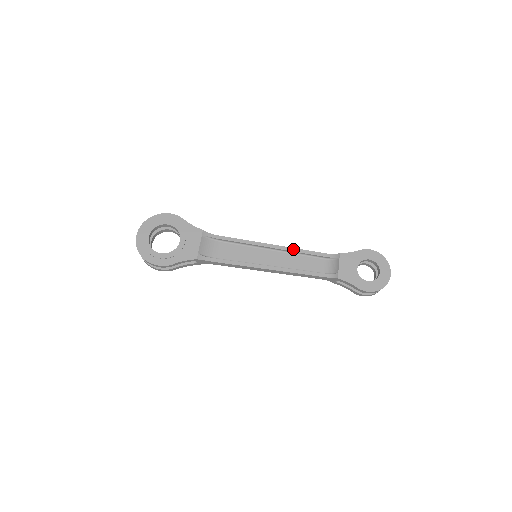
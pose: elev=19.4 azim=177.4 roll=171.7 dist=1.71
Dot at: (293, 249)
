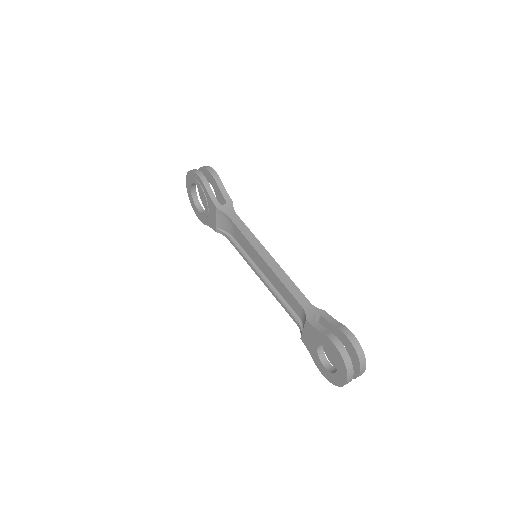
Dot at: (276, 277)
